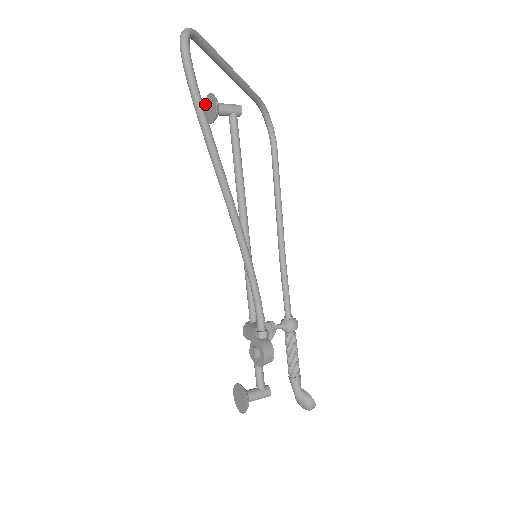
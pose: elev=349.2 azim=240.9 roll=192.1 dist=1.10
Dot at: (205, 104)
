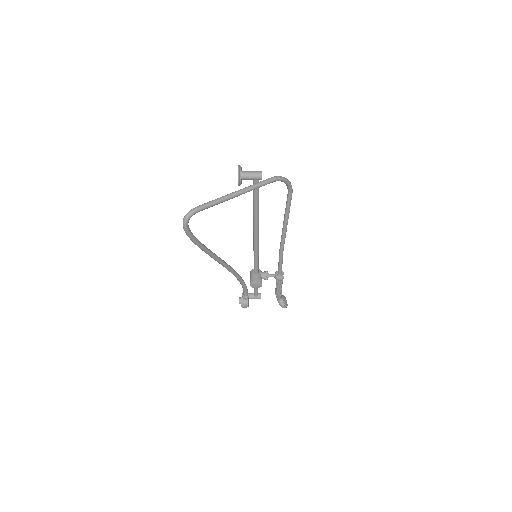
Dot at: occluded
